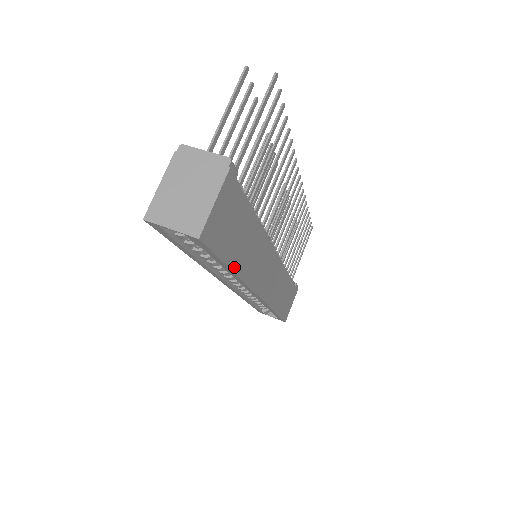
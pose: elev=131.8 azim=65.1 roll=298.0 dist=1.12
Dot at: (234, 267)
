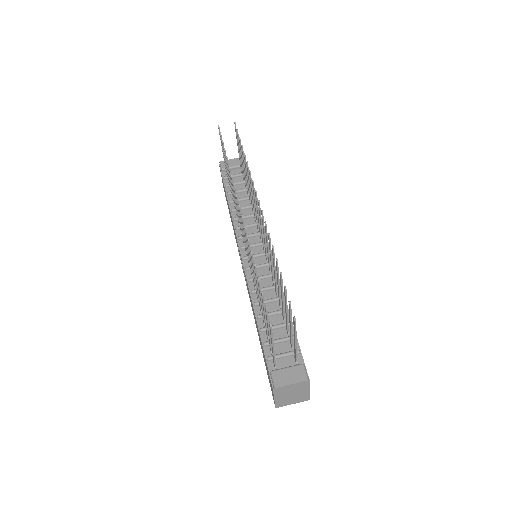
Dot at: occluded
